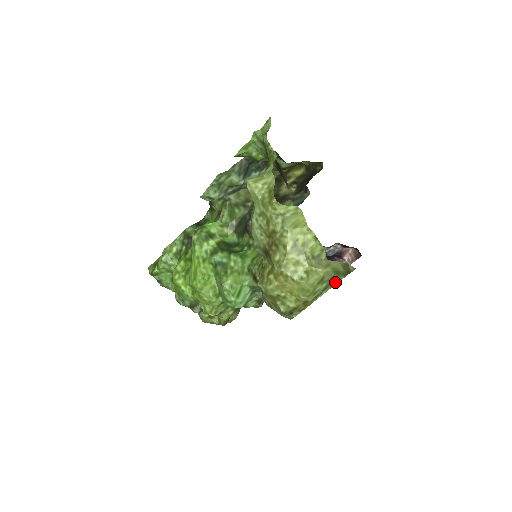
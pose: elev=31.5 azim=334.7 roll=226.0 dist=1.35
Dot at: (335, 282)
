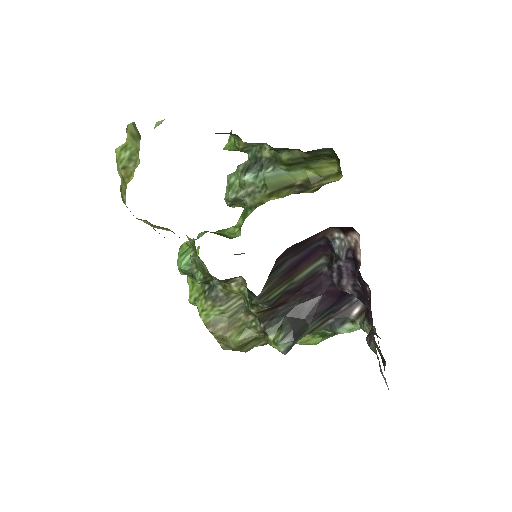
Dot at: (138, 151)
